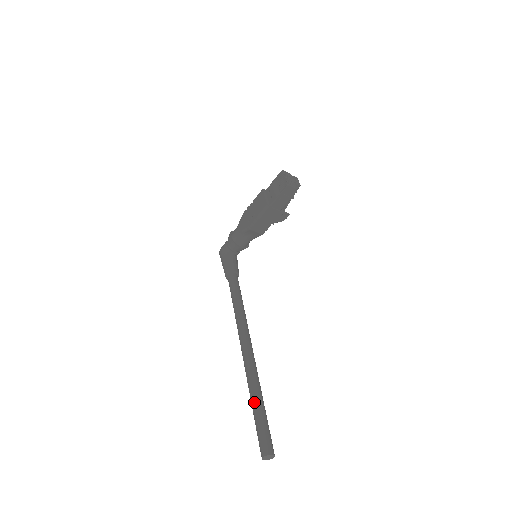
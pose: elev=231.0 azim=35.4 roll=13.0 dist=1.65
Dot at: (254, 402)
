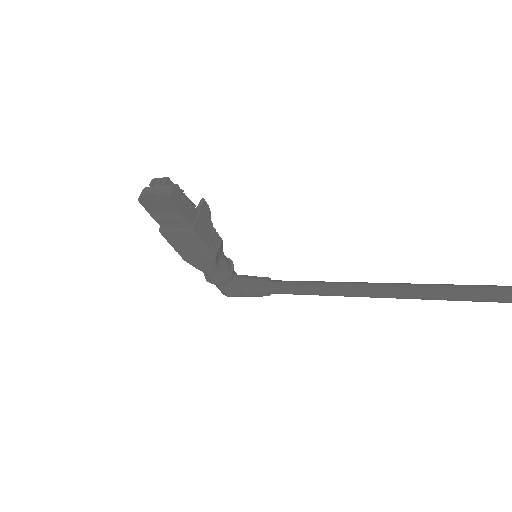
Dot at: (474, 299)
